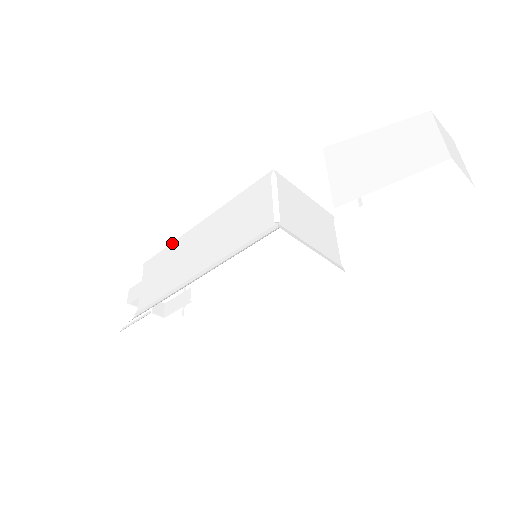
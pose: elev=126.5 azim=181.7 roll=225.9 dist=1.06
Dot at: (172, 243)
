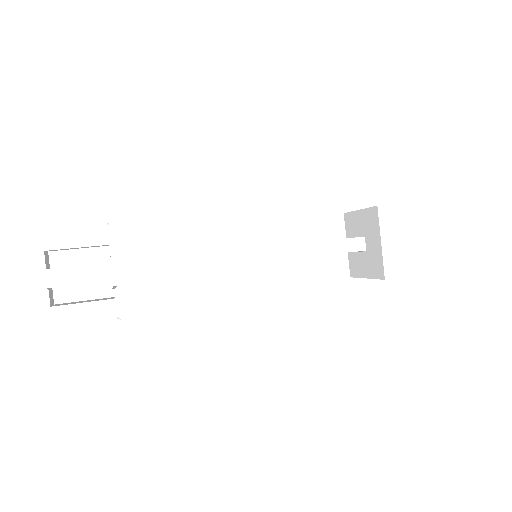
Dot at: occluded
